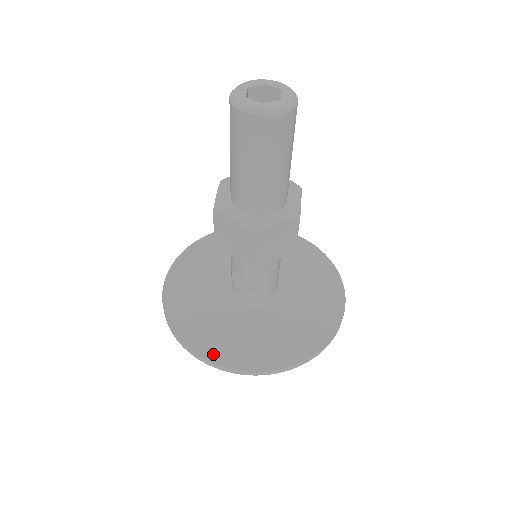
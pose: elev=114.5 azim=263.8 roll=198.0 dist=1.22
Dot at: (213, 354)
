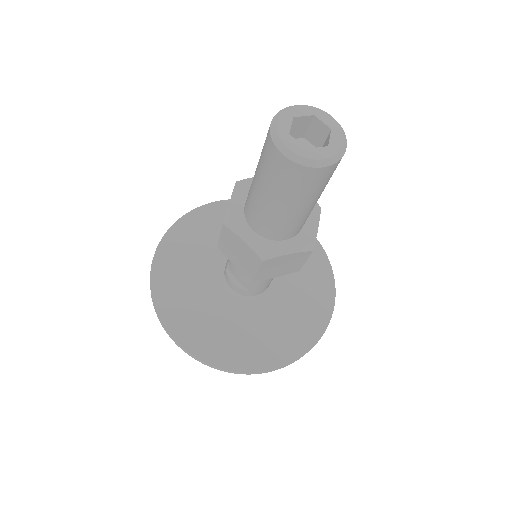
Dot at: (195, 346)
